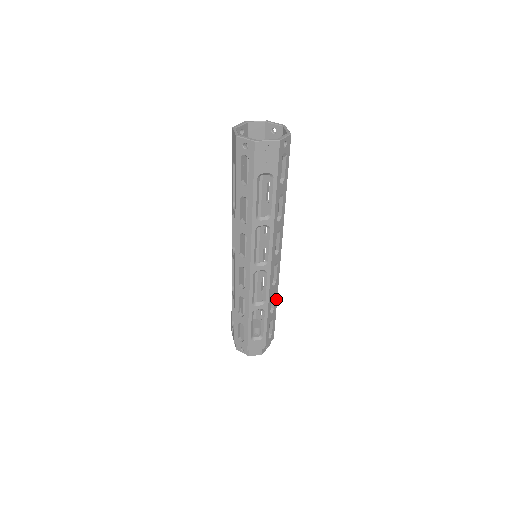
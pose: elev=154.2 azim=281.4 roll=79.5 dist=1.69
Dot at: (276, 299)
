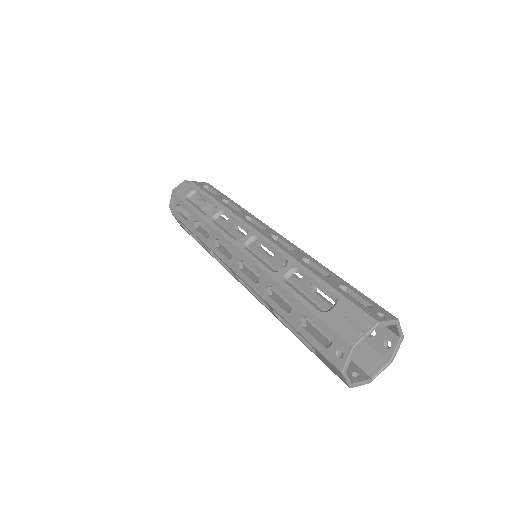
Dot at: occluded
